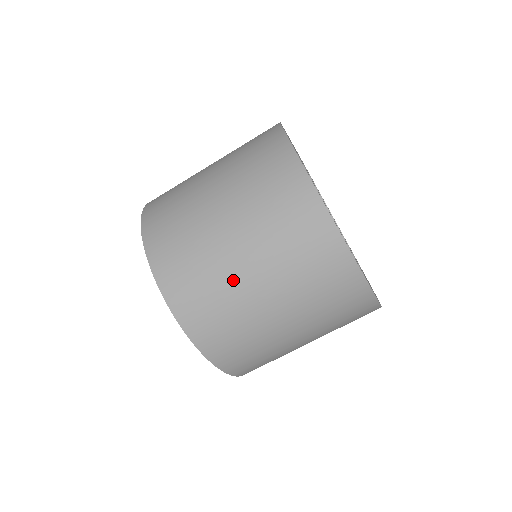
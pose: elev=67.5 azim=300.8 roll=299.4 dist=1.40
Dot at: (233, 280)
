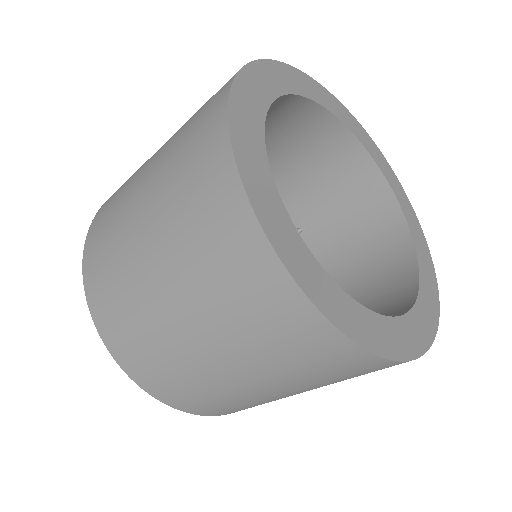
Dot at: occluded
